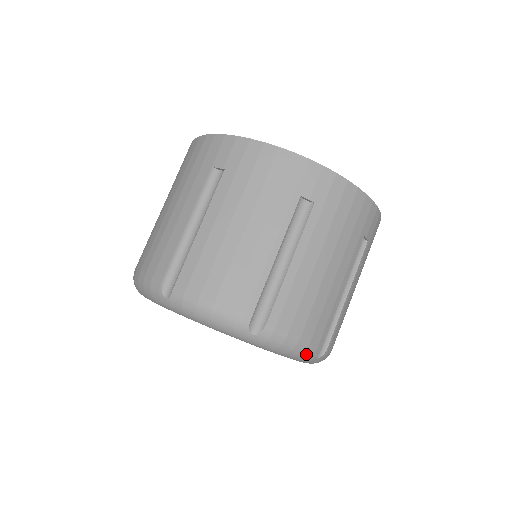
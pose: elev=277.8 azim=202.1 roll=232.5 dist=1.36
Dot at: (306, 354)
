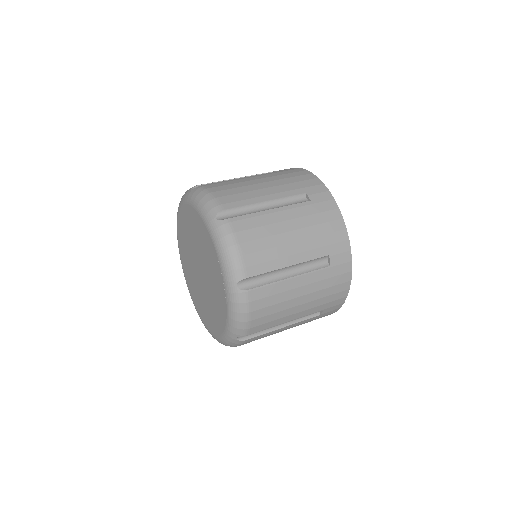
Dot at: (210, 205)
